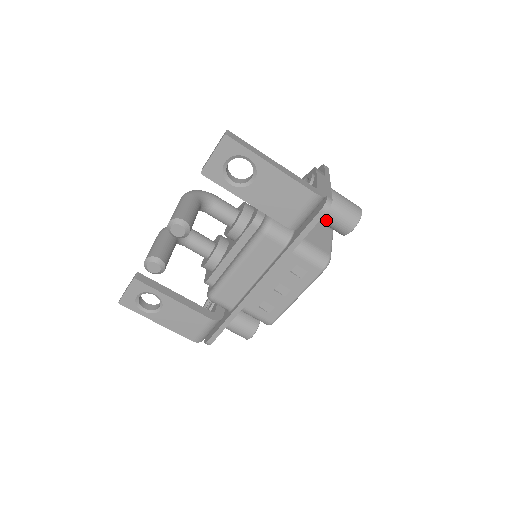
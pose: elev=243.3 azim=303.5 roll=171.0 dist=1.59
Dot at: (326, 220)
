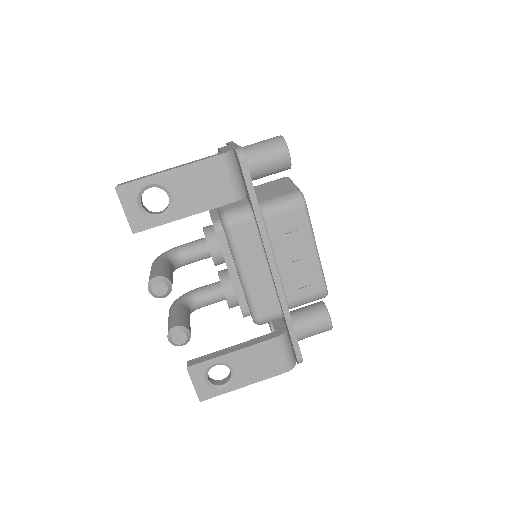
Dot at: (263, 170)
